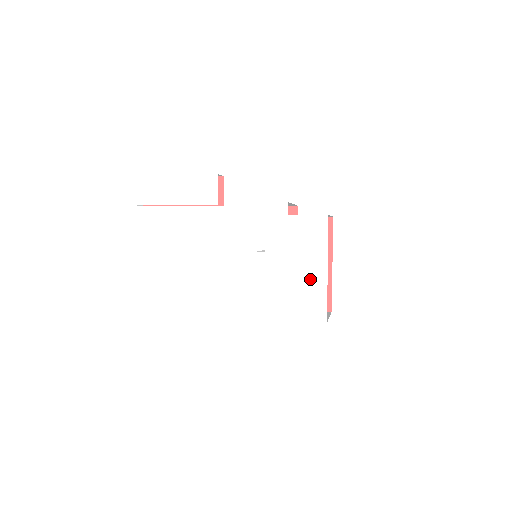
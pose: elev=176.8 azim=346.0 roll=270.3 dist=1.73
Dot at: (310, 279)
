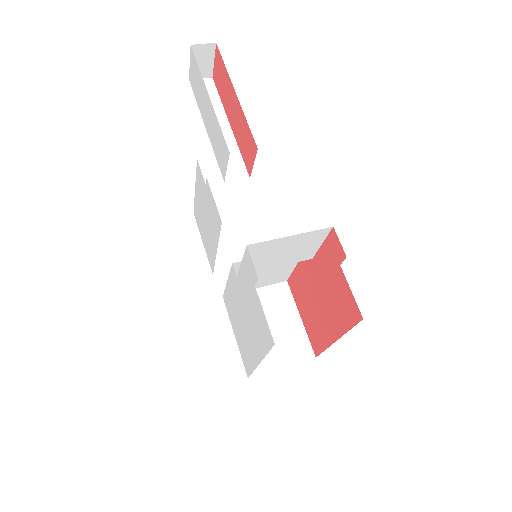
Dot at: (250, 345)
